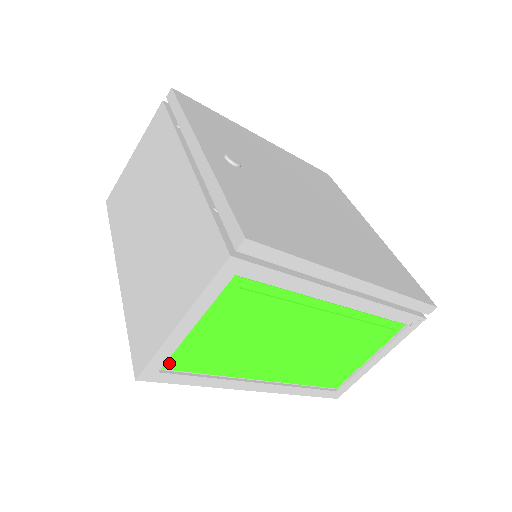
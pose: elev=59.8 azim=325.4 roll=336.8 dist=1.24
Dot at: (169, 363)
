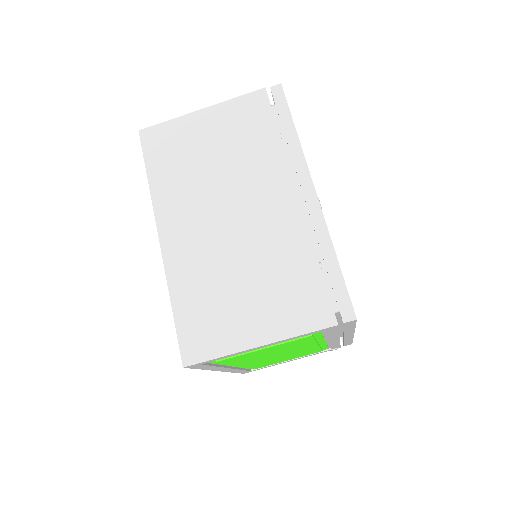
Dot at: occluded
